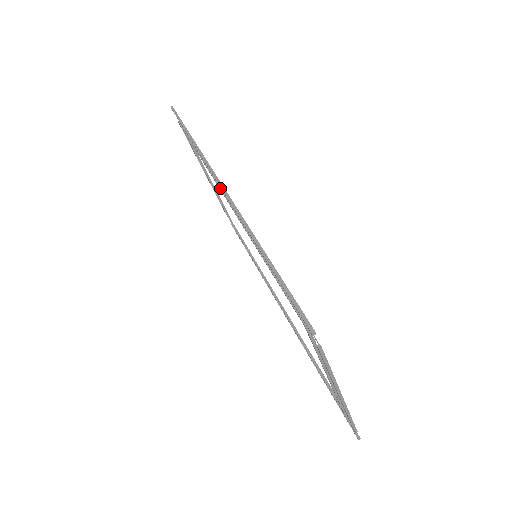
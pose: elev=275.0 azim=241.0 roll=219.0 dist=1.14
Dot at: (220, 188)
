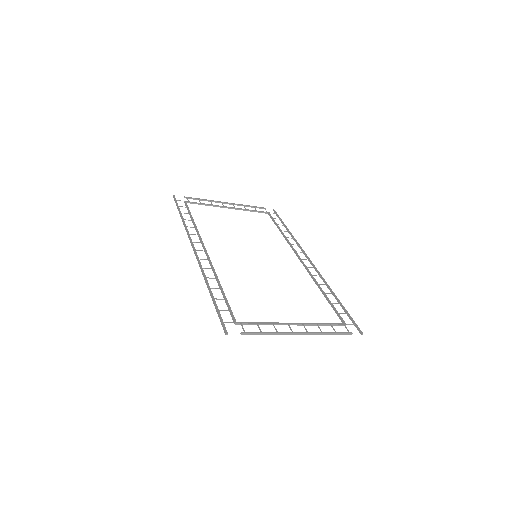
Dot at: (202, 245)
